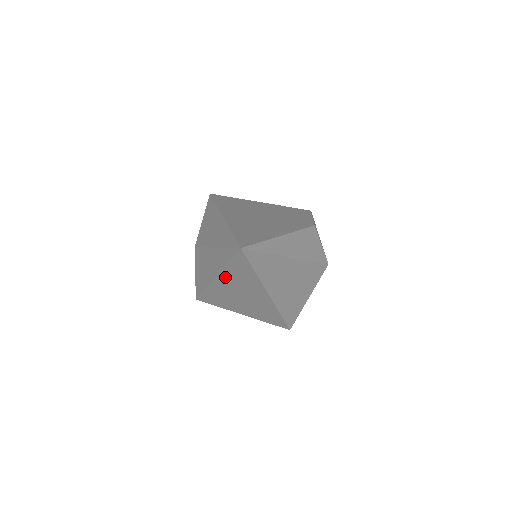
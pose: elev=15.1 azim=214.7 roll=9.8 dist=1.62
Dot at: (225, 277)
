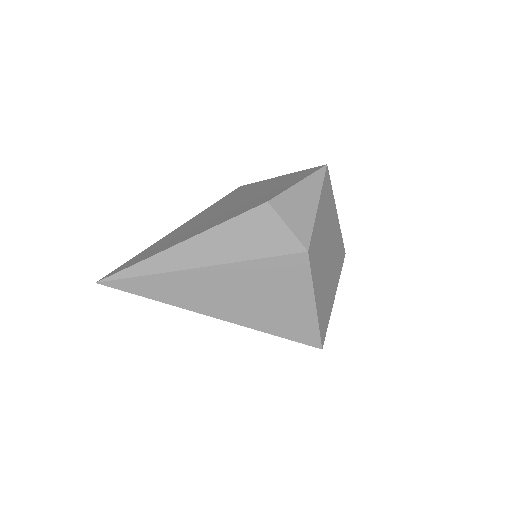
Dot at: occluded
